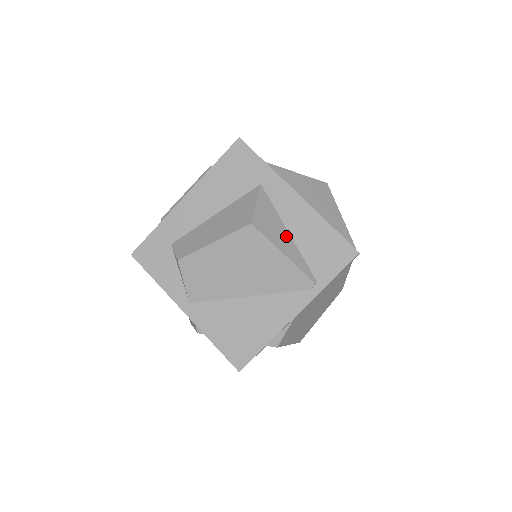
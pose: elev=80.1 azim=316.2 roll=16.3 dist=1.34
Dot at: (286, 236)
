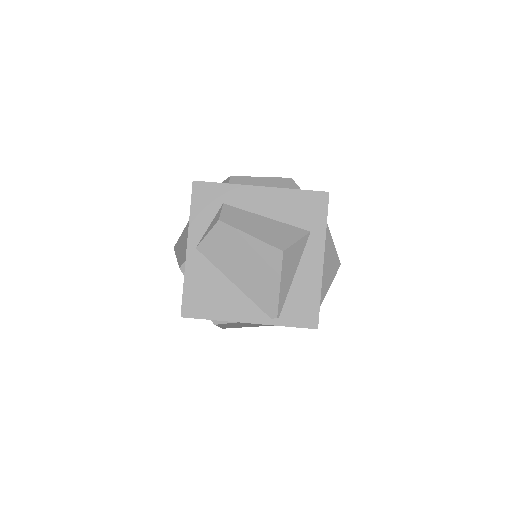
Dot at: (291, 276)
